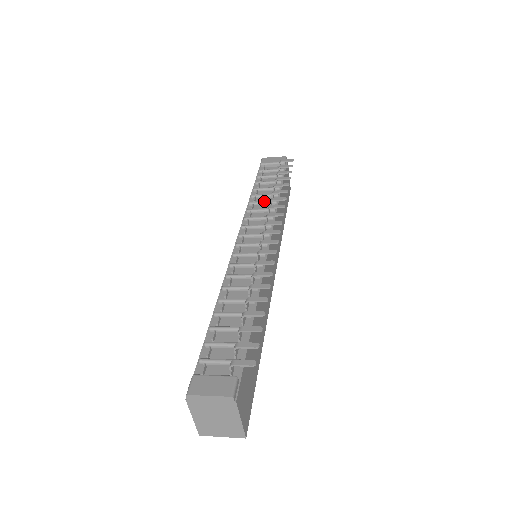
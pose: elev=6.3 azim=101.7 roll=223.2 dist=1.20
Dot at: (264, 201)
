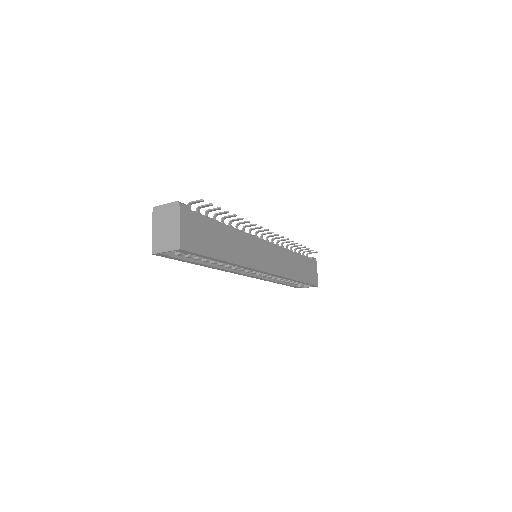
Dot at: occluded
